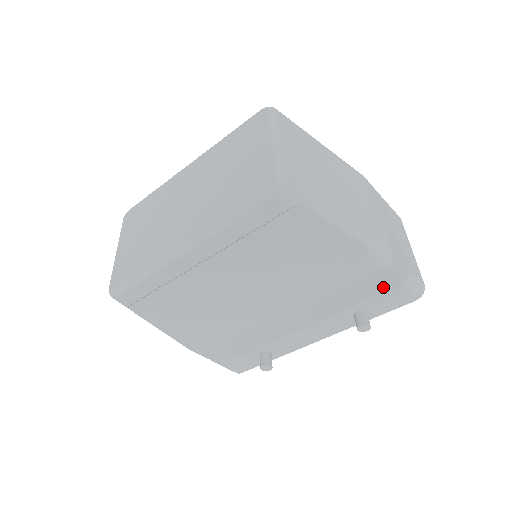
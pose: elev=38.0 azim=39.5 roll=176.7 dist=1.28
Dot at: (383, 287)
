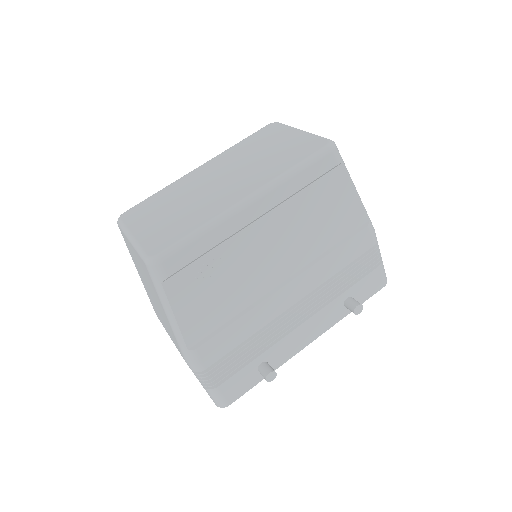
Dot at: (368, 268)
